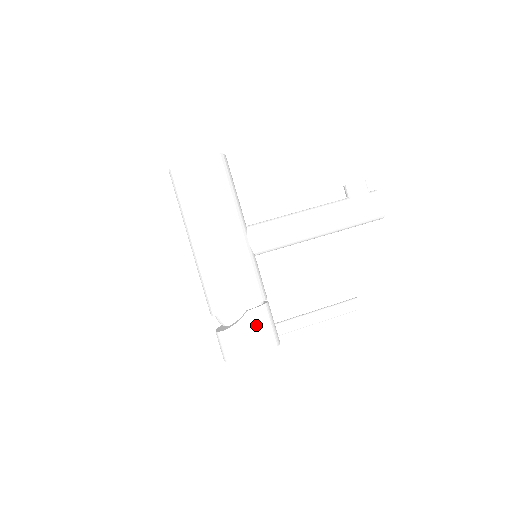
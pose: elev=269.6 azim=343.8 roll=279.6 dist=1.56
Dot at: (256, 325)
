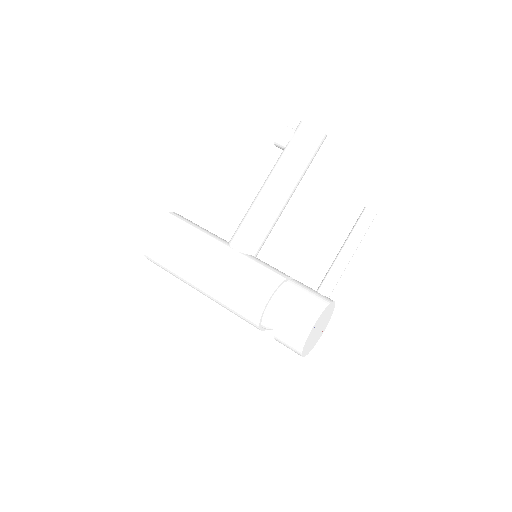
Dot at: (290, 303)
